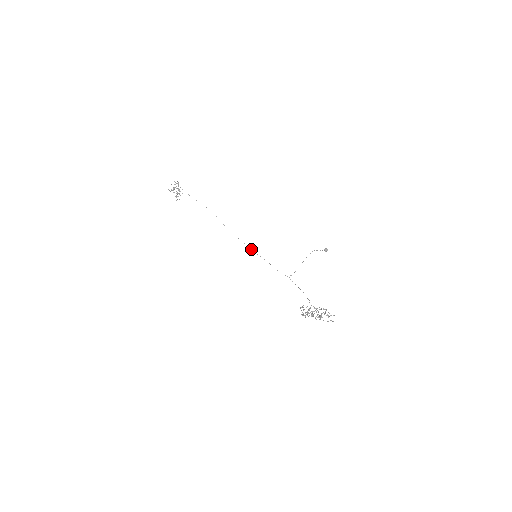
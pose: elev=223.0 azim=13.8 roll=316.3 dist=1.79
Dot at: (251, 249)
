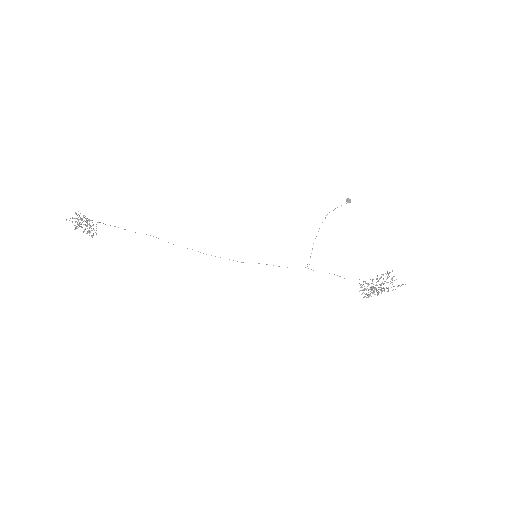
Dot at: occluded
